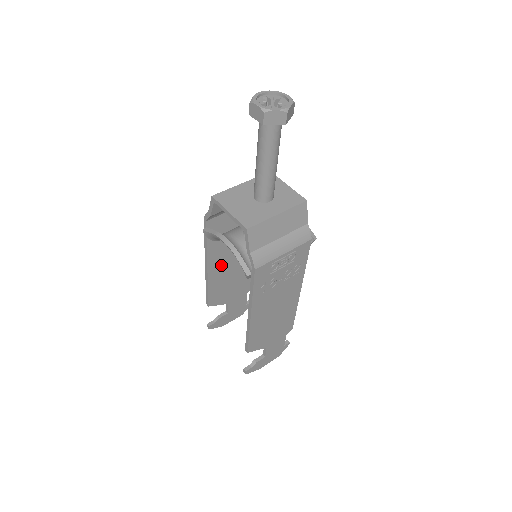
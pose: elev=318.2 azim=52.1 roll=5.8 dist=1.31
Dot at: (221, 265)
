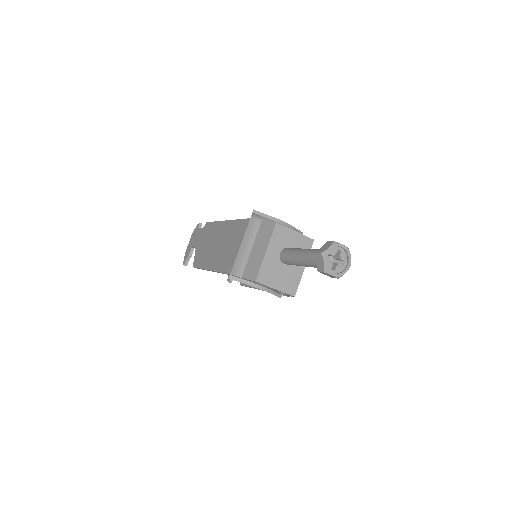
Dot at: occluded
